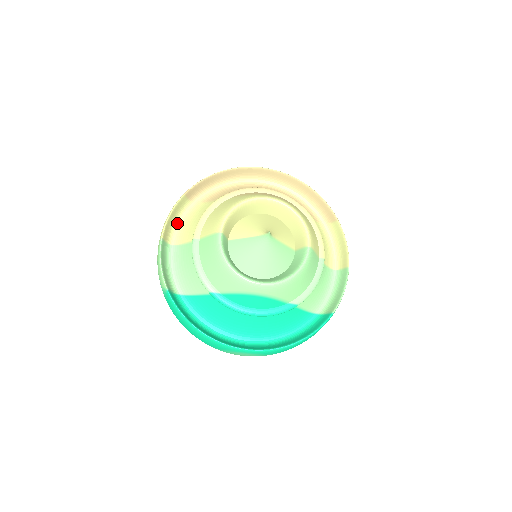
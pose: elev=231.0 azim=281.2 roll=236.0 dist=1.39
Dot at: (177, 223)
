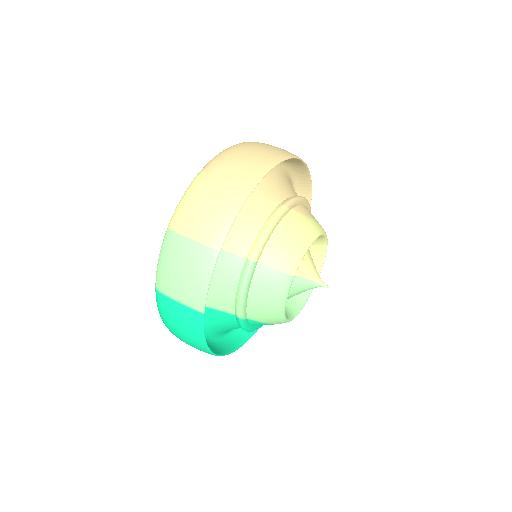
Dot at: occluded
